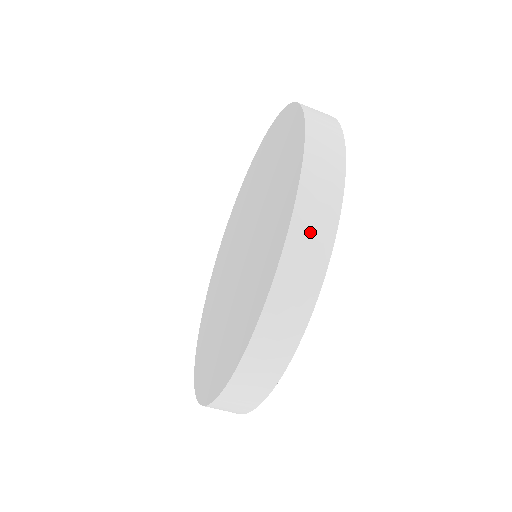
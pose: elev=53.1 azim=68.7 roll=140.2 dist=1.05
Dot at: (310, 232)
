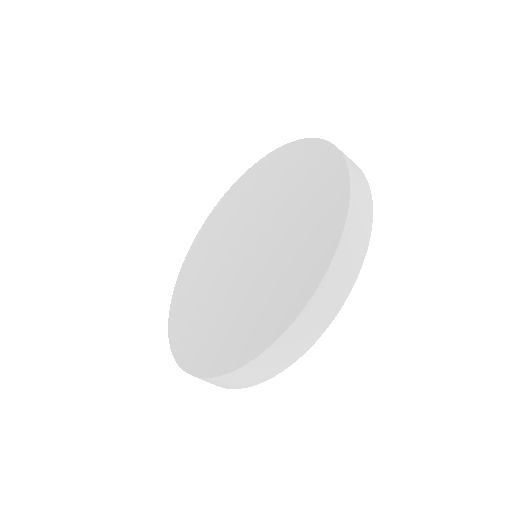
Dot at: (357, 174)
